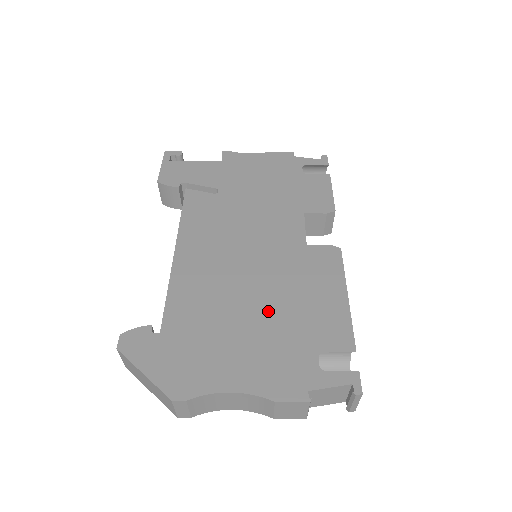
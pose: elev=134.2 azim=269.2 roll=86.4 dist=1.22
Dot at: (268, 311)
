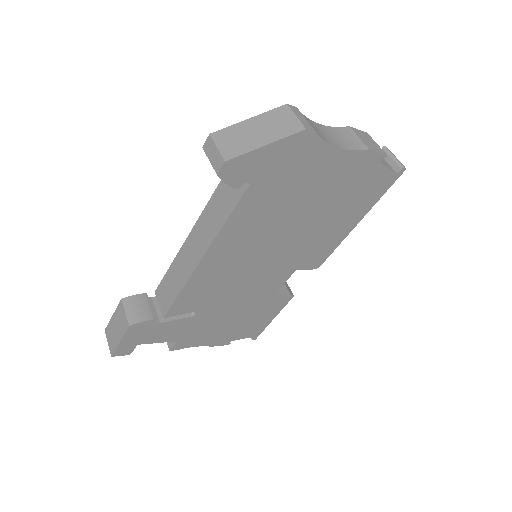
Dot at: occluded
